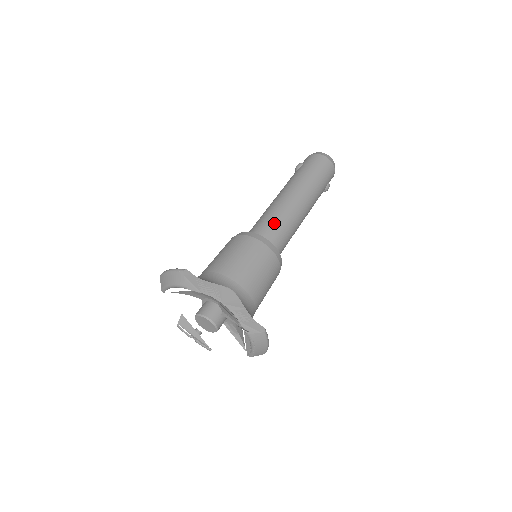
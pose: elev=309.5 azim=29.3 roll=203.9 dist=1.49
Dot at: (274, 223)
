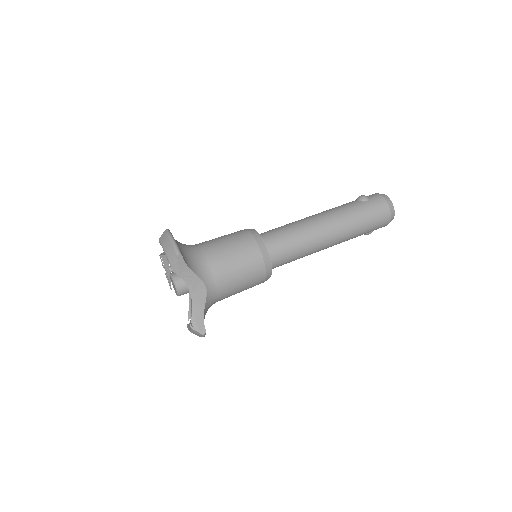
Dot at: (290, 245)
